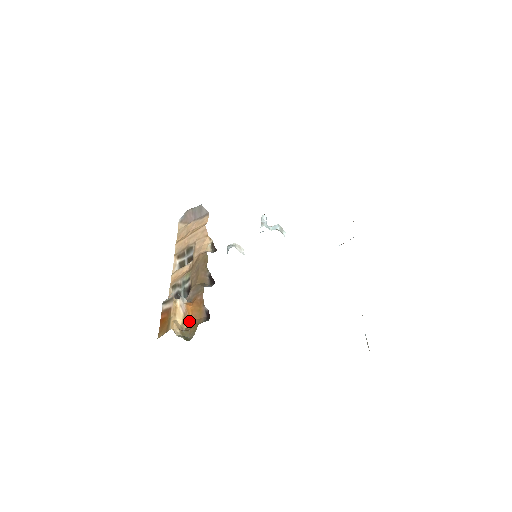
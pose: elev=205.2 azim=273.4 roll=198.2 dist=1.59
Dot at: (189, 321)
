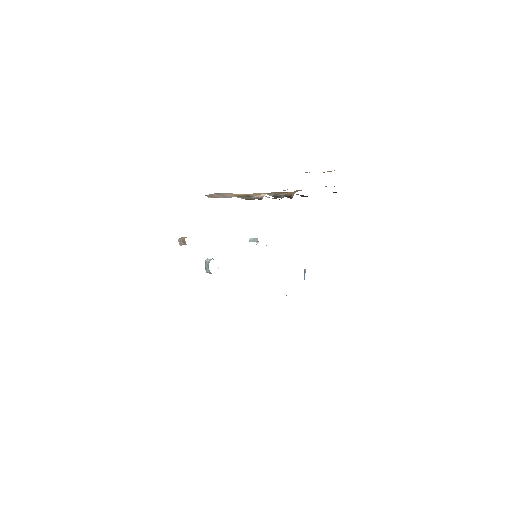
Dot at: occluded
